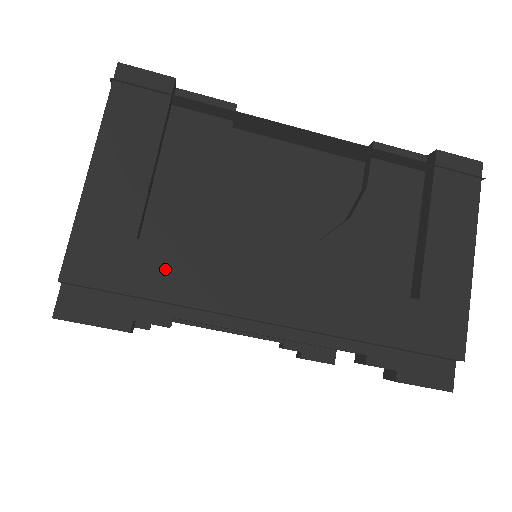
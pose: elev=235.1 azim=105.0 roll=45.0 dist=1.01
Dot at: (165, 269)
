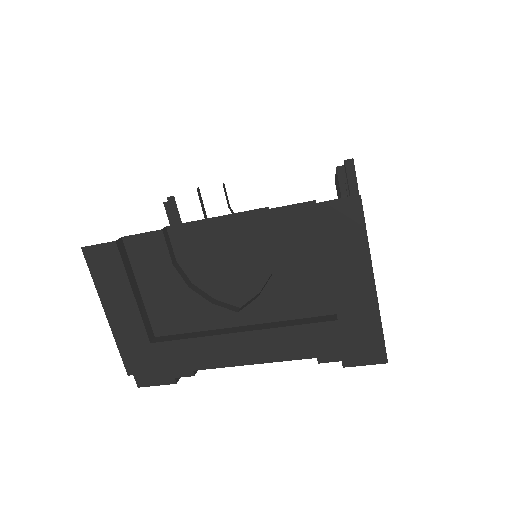
Dot at: (173, 354)
